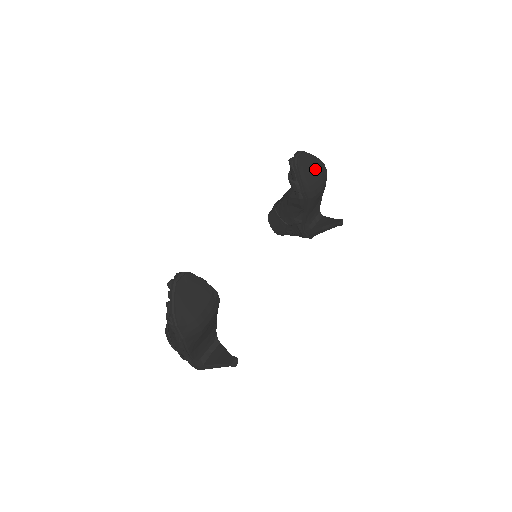
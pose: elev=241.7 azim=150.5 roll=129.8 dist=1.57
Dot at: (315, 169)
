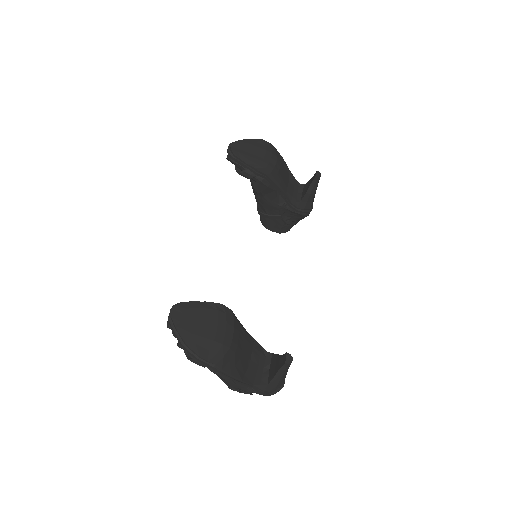
Dot at: (255, 148)
